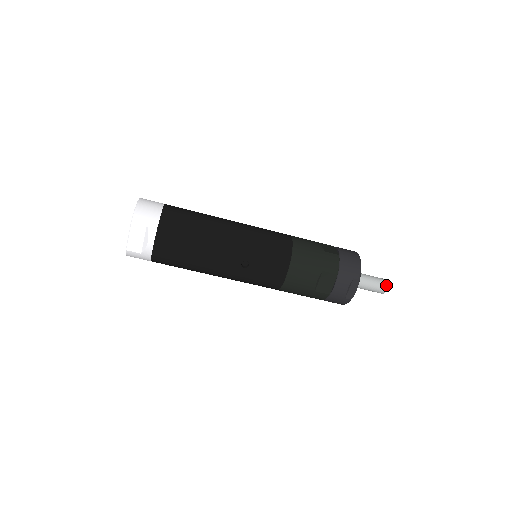
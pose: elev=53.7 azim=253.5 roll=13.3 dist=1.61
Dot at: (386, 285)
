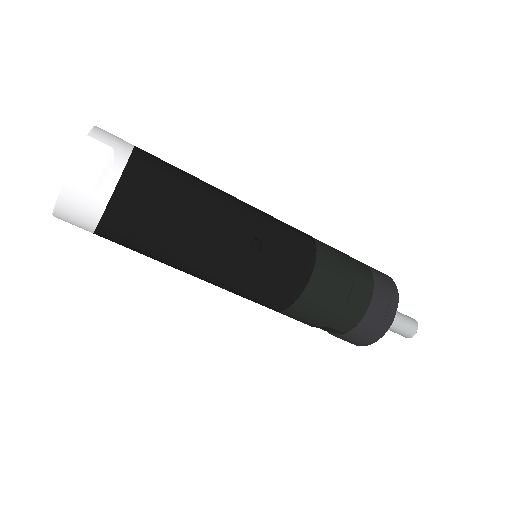
Dot at: (416, 322)
